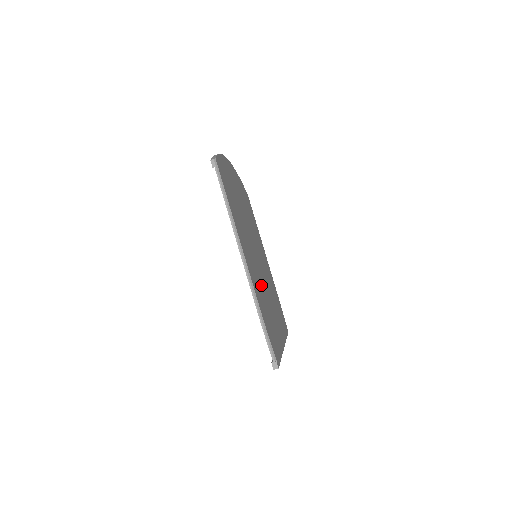
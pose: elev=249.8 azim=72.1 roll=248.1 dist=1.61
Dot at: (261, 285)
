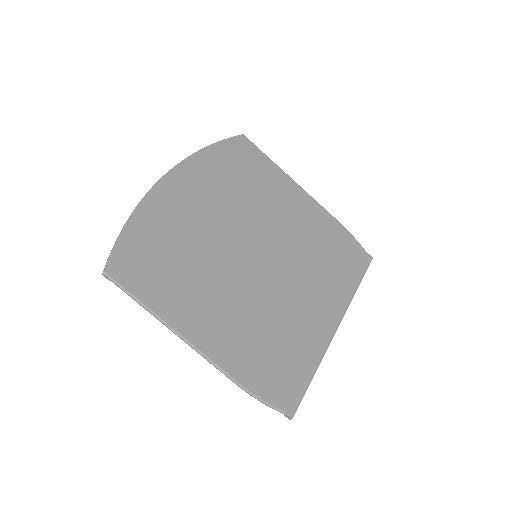
Dot at: (258, 313)
